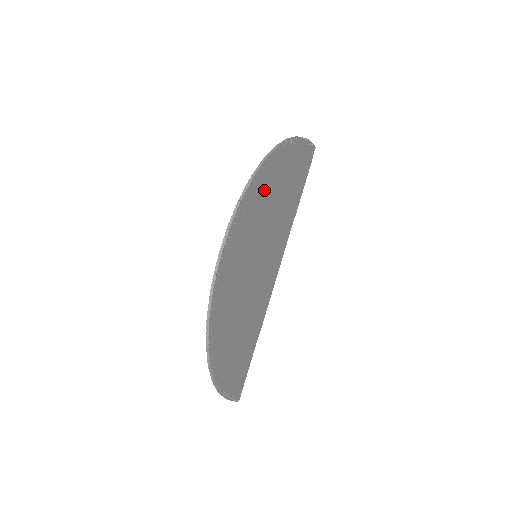
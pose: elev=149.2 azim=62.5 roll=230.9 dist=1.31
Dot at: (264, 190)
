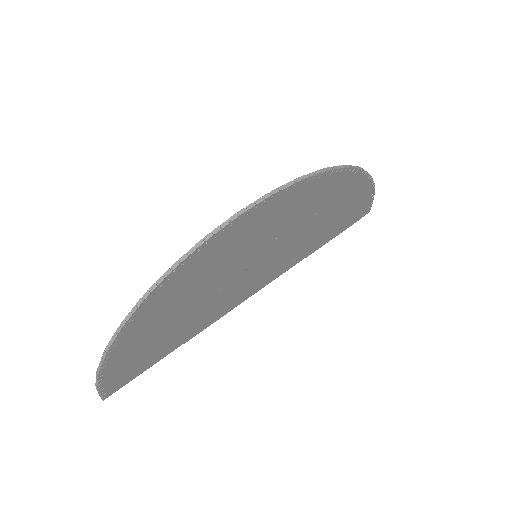
Dot at: (320, 196)
